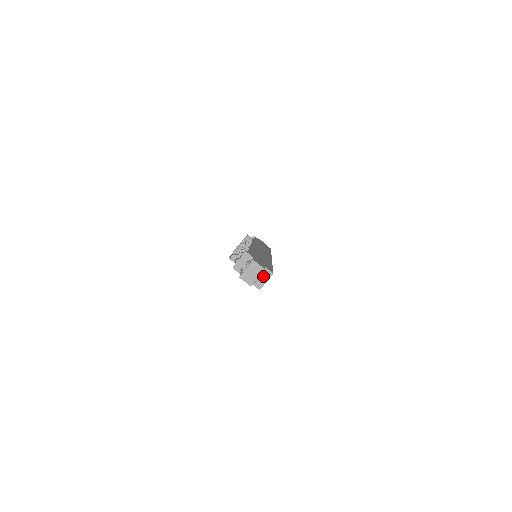
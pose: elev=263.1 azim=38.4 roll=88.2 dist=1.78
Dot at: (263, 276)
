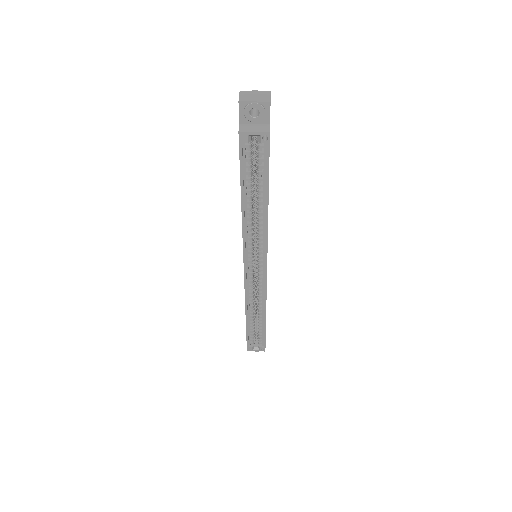
Dot at: (258, 127)
